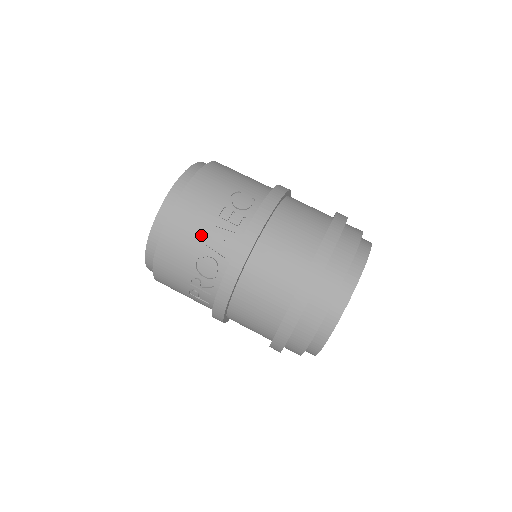
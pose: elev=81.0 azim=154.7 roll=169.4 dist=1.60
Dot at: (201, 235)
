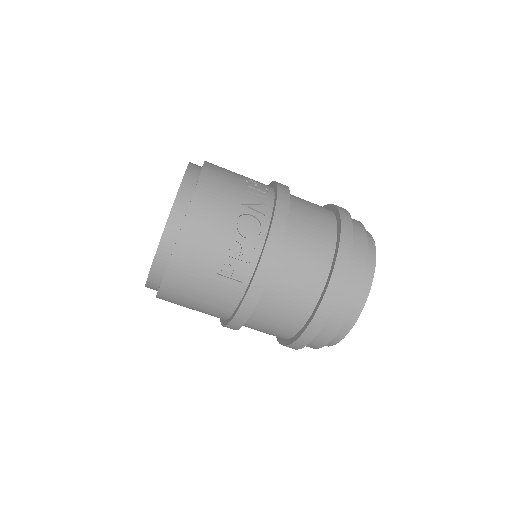
Dot at: (236, 197)
